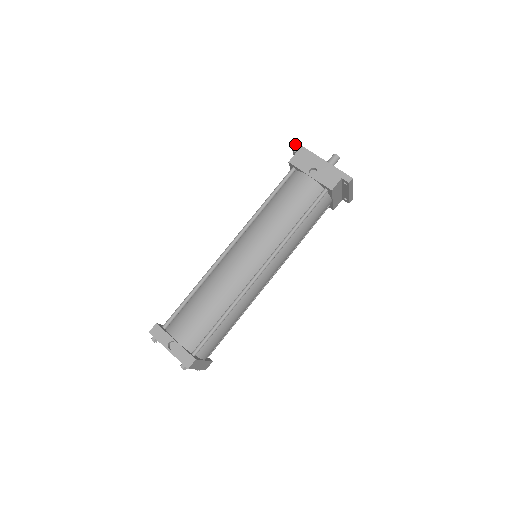
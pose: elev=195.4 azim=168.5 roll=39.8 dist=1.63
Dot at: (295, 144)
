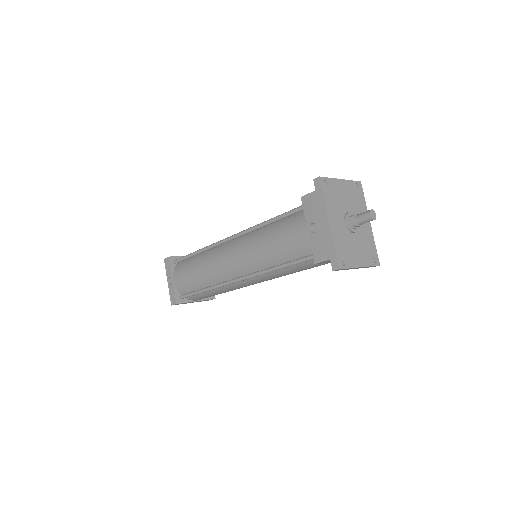
Dot at: (317, 180)
